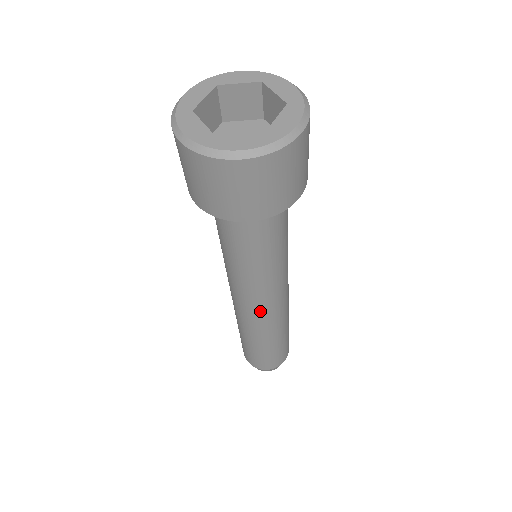
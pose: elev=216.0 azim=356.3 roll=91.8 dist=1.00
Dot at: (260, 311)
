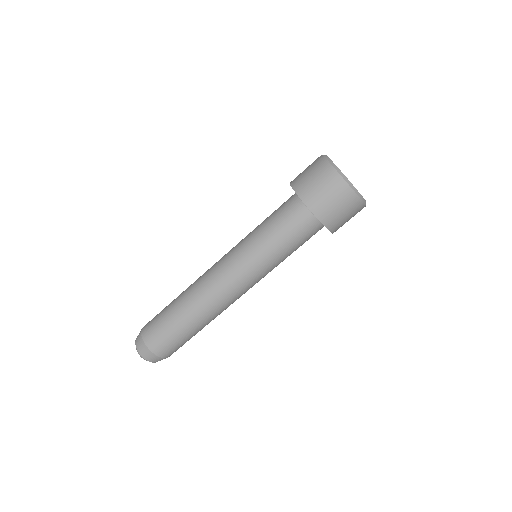
Dot at: (236, 294)
